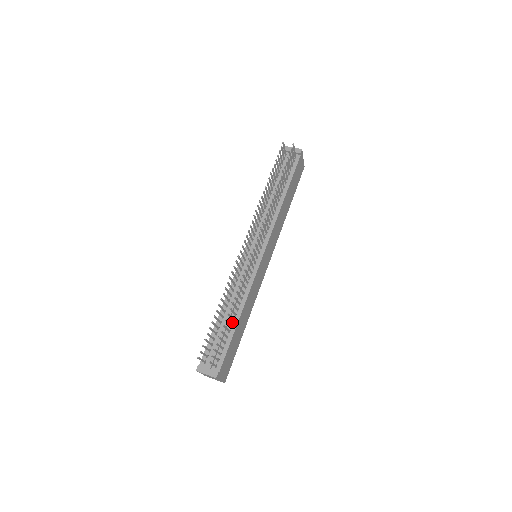
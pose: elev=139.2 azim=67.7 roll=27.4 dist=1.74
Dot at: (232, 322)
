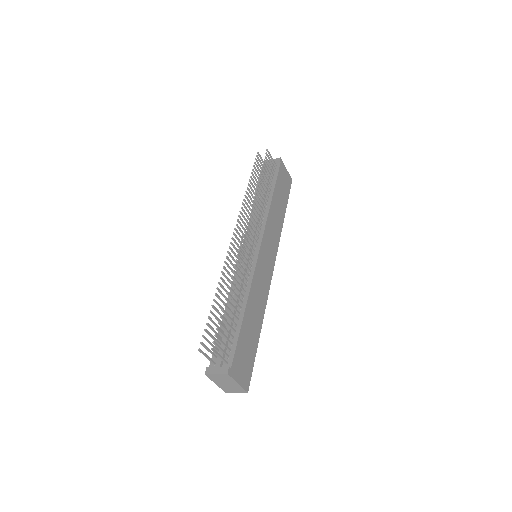
Dot at: (238, 315)
